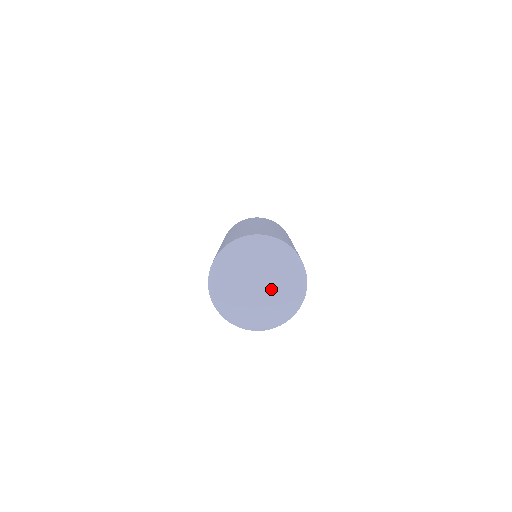
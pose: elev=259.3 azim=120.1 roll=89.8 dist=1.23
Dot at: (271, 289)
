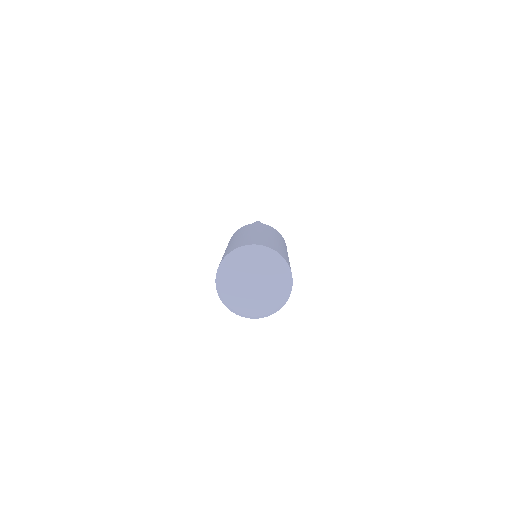
Dot at: (264, 280)
